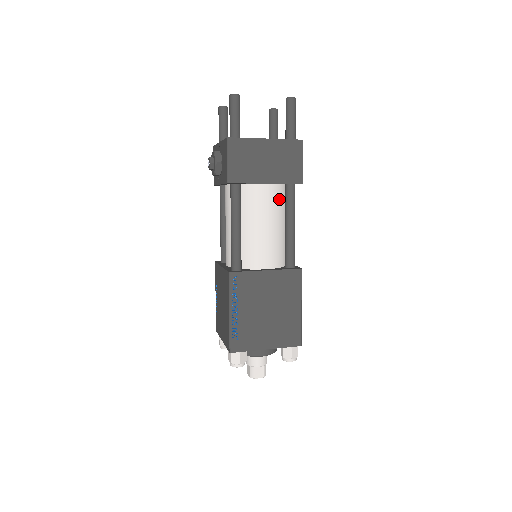
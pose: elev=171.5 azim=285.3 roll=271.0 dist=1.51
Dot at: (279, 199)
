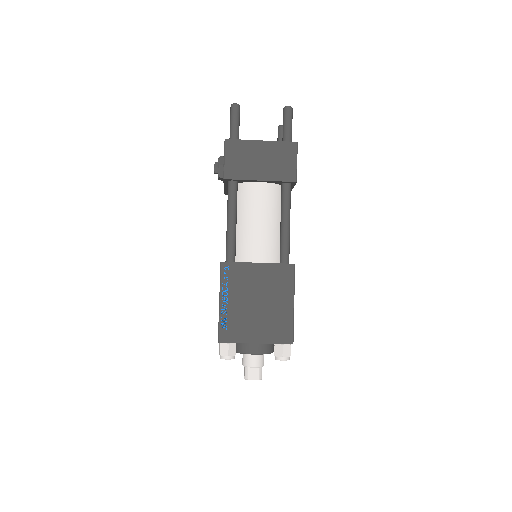
Dot at: (275, 198)
